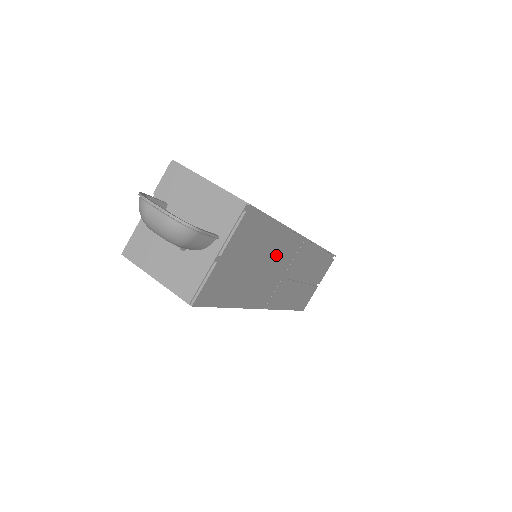
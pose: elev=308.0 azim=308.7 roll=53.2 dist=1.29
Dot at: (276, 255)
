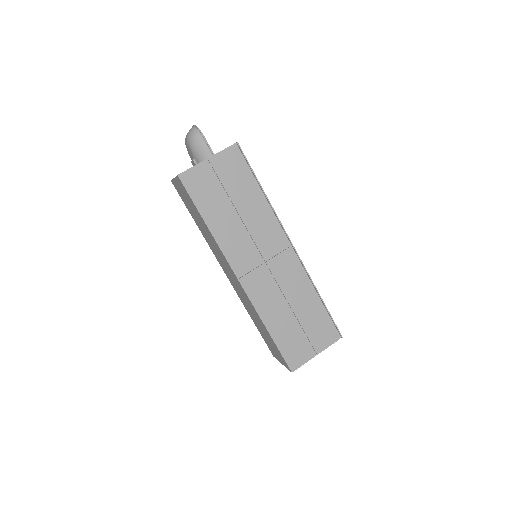
Dot at: (257, 223)
